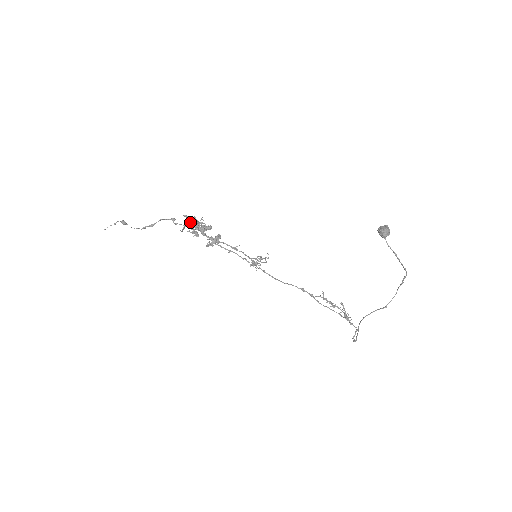
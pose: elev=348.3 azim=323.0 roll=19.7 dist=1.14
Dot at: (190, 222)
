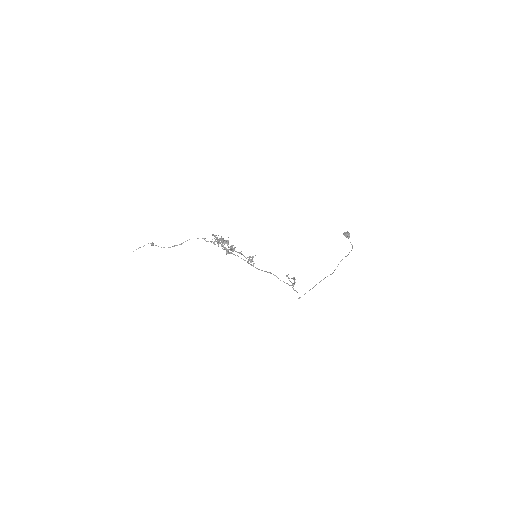
Dot at: occluded
